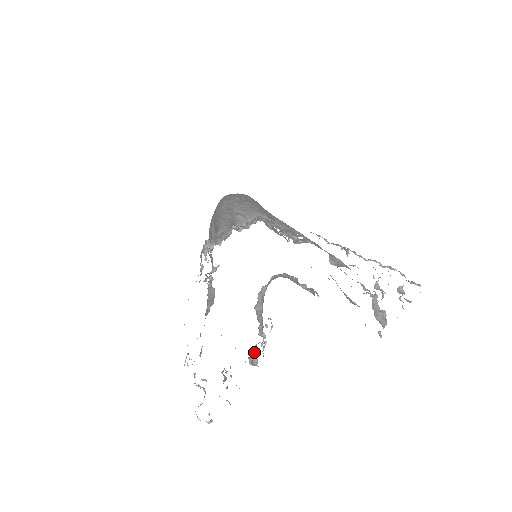
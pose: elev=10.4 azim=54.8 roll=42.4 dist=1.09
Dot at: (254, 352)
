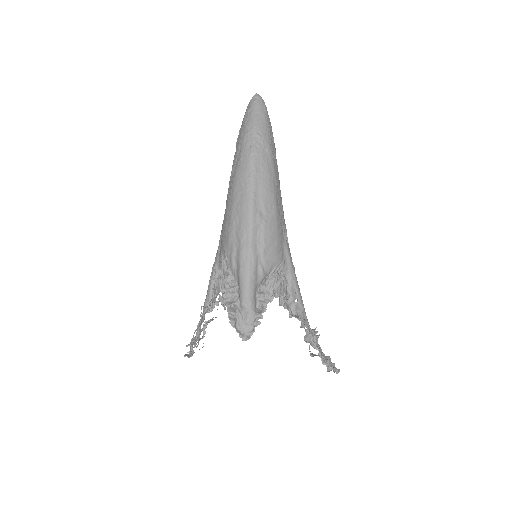
Dot at: occluded
